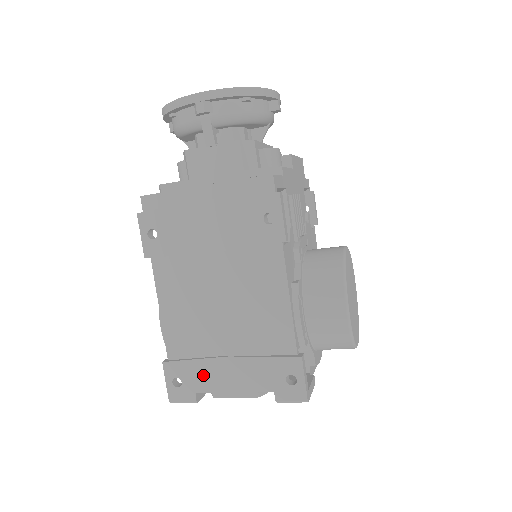
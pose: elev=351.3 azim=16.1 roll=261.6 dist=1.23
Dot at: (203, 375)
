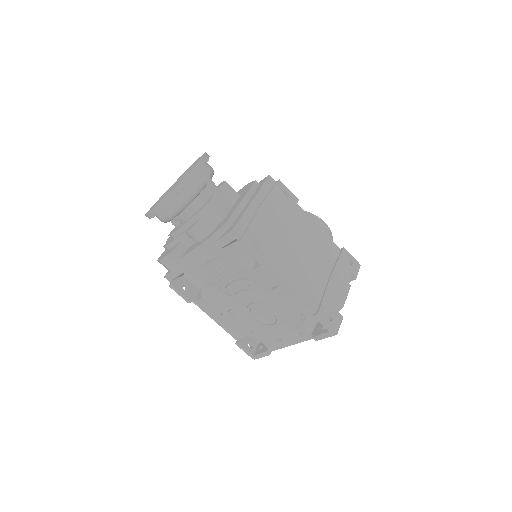
Dot at: (333, 299)
